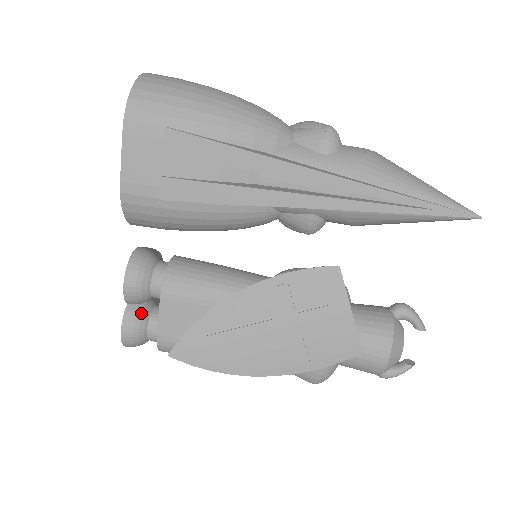
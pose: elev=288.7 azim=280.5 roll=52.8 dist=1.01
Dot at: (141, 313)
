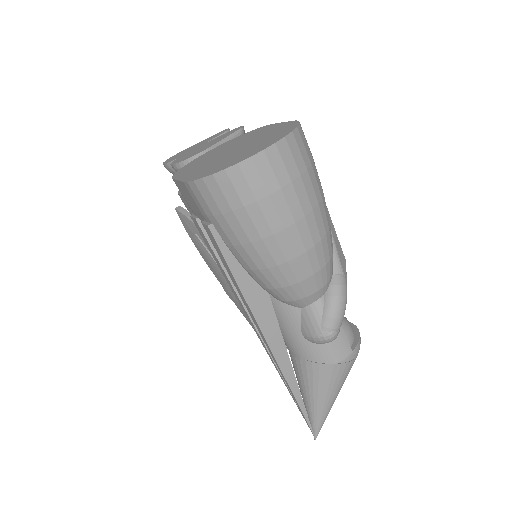
Dot at: occluded
